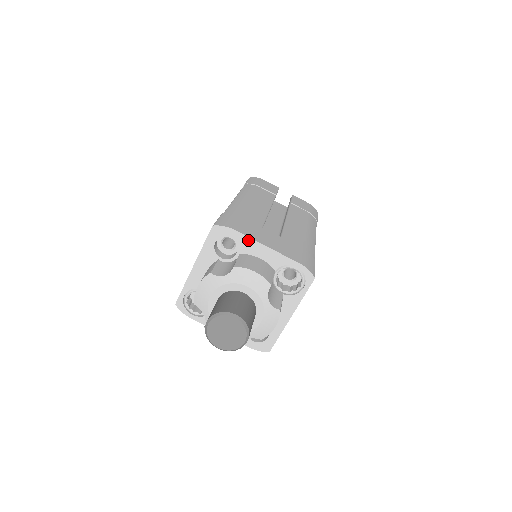
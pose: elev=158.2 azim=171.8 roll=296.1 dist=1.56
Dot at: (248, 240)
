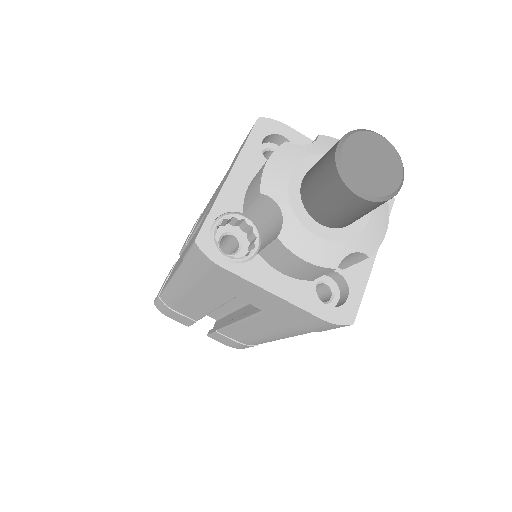
Dot at: (307, 141)
